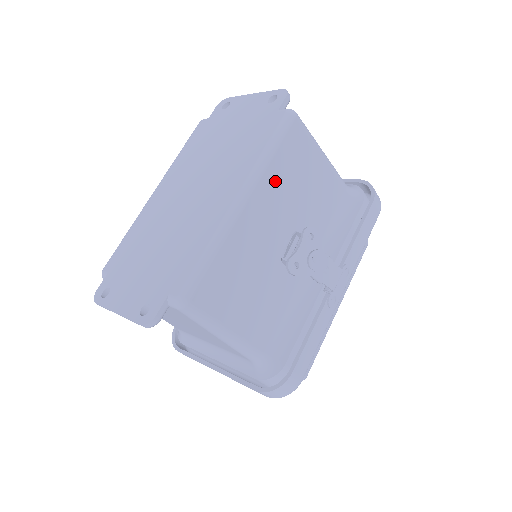
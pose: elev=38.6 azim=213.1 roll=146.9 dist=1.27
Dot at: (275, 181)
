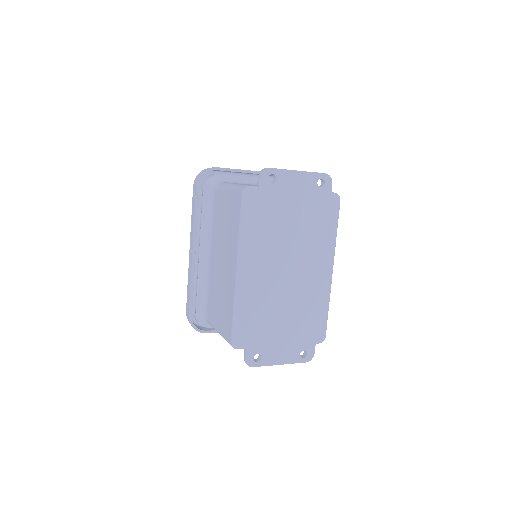
Dot at: occluded
